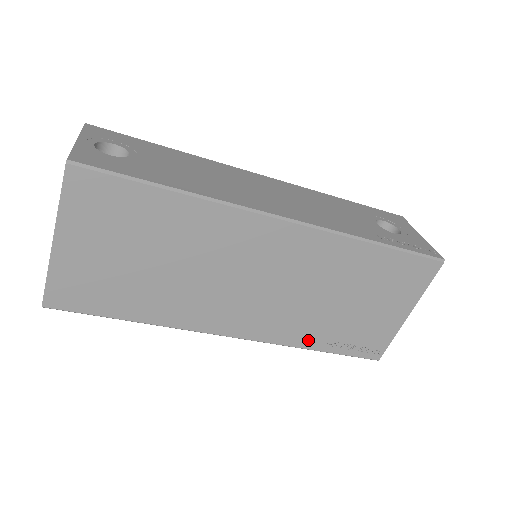
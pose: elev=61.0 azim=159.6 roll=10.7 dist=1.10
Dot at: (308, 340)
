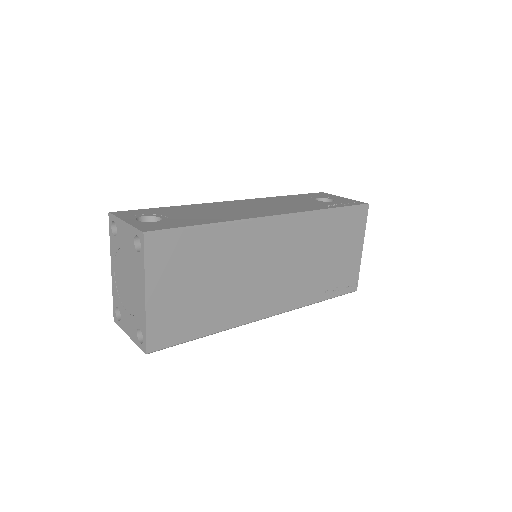
Dot at: (314, 296)
